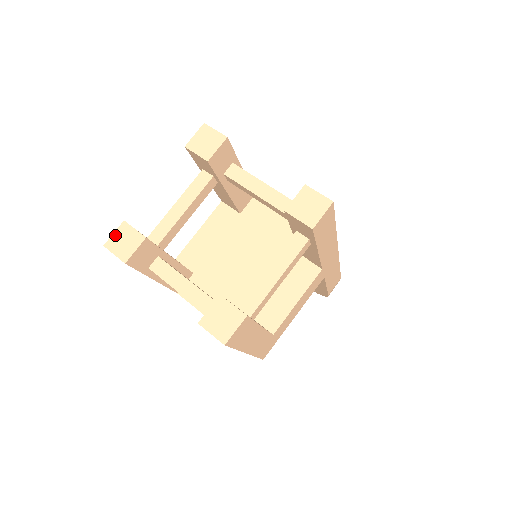
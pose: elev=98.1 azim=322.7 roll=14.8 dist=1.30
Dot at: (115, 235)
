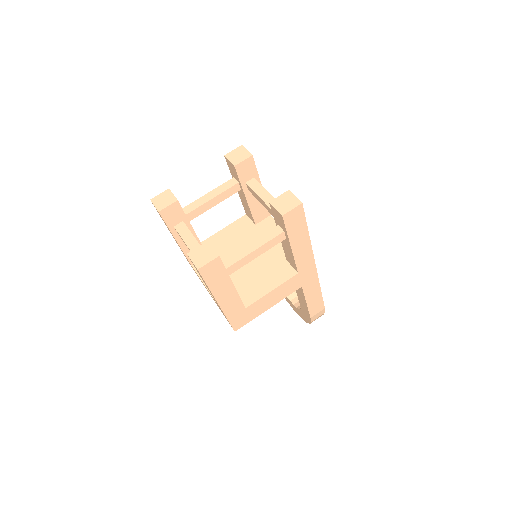
Dot at: (160, 195)
